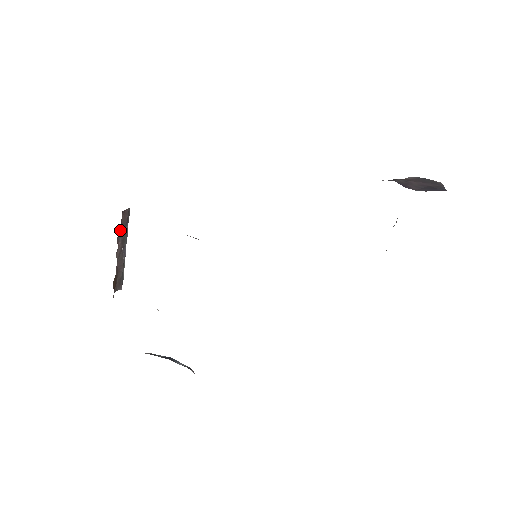
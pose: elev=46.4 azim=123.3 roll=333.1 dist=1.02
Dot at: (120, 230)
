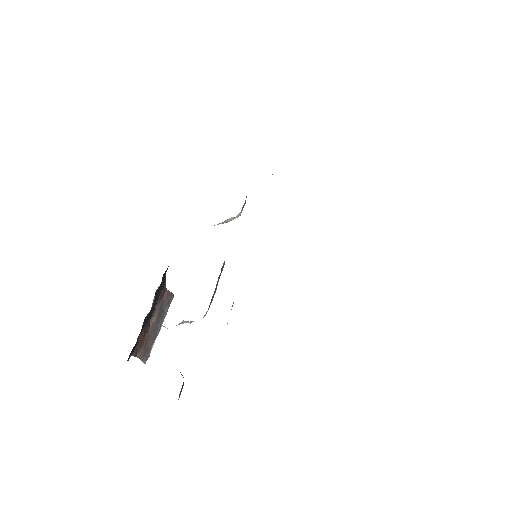
Dot at: (160, 304)
